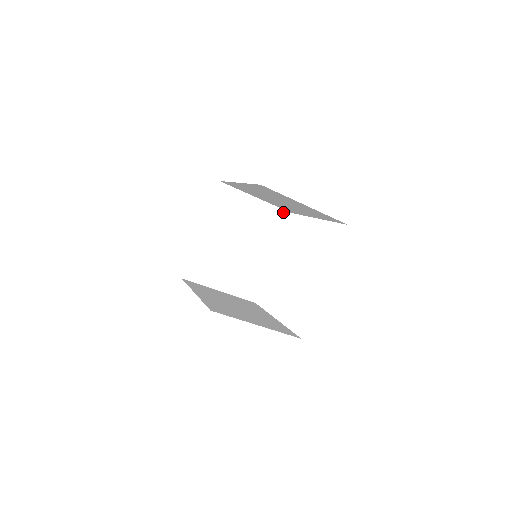
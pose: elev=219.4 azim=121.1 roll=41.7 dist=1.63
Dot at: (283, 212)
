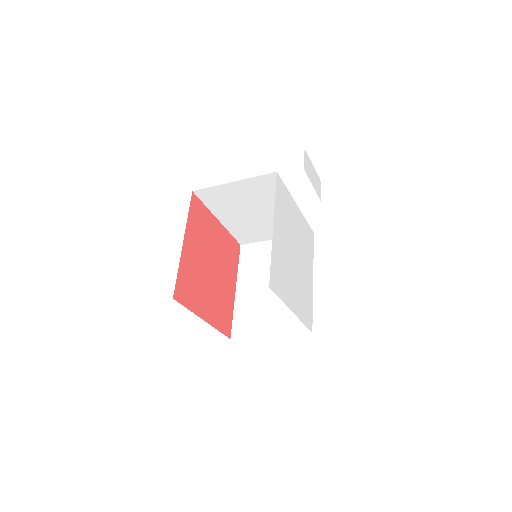
Dot at: (268, 176)
